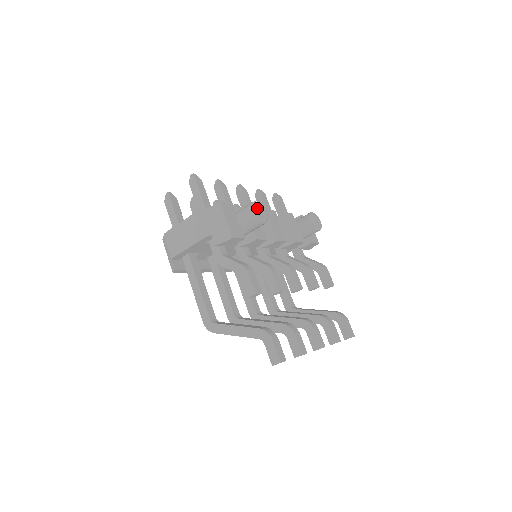
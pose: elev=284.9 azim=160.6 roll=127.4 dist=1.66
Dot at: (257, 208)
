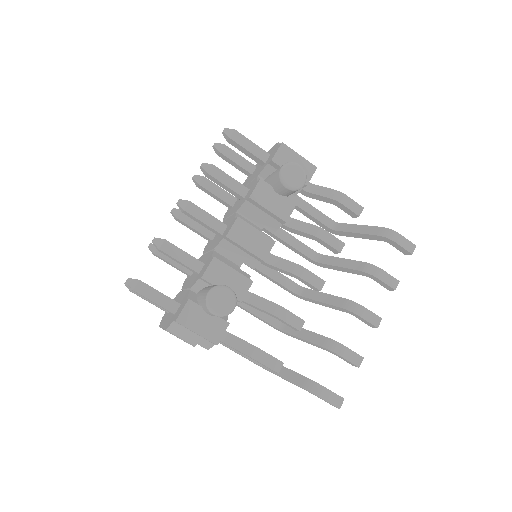
Dot at: (215, 305)
